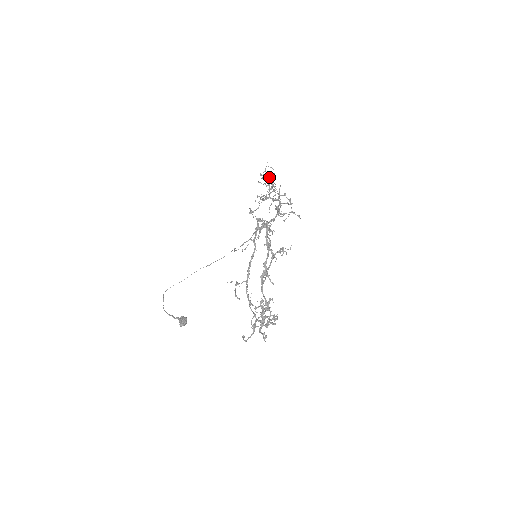
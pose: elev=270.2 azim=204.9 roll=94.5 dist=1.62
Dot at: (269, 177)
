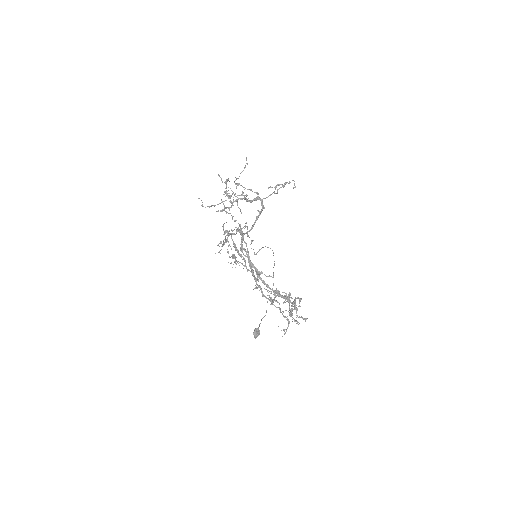
Dot at: (226, 183)
